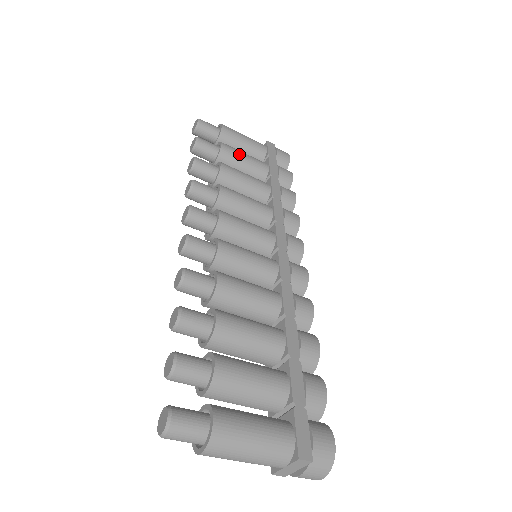
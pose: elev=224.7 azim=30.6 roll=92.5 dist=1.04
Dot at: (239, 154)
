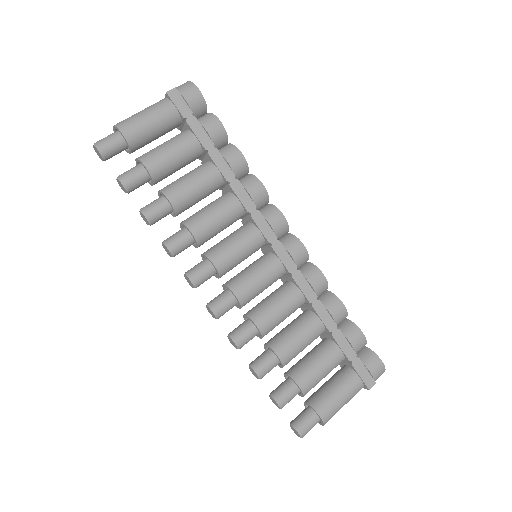
Dot at: (166, 159)
